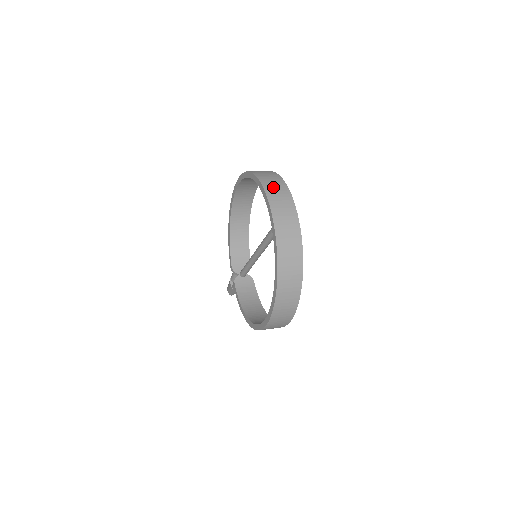
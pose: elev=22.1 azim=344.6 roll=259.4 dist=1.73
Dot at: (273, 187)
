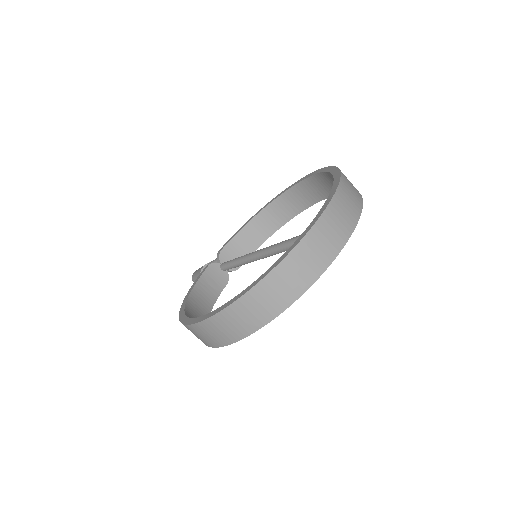
Dot at: (348, 194)
